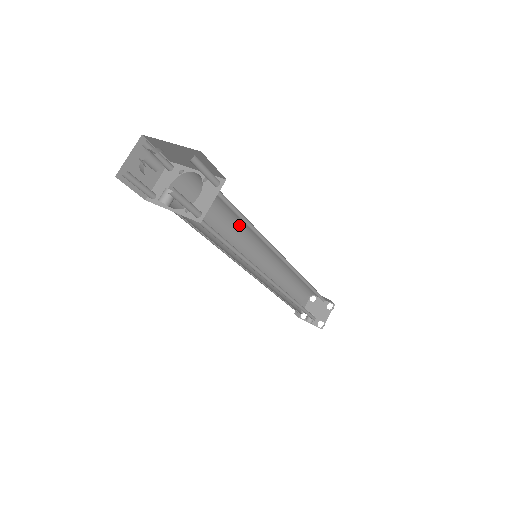
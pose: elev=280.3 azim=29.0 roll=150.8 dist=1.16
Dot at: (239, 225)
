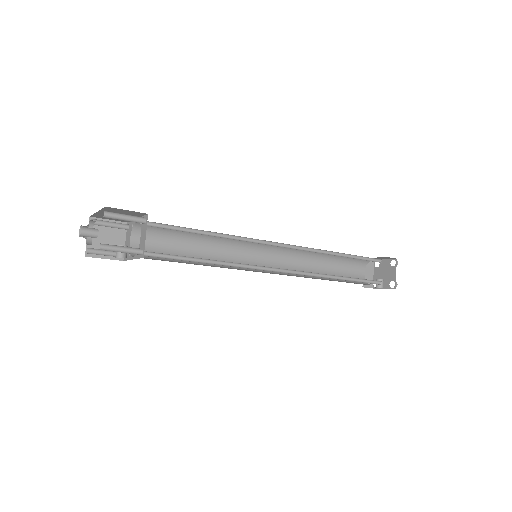
Dot at: (222, 239)
